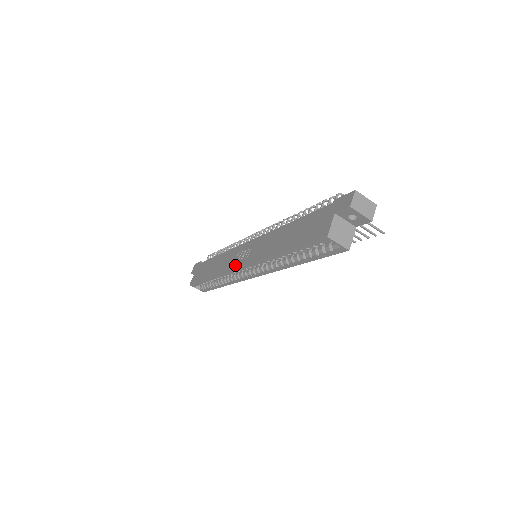
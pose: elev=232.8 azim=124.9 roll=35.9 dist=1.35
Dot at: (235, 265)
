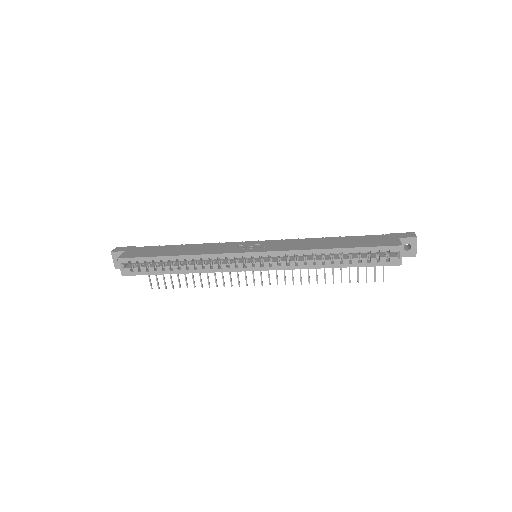
Dot at: (242, 250)
